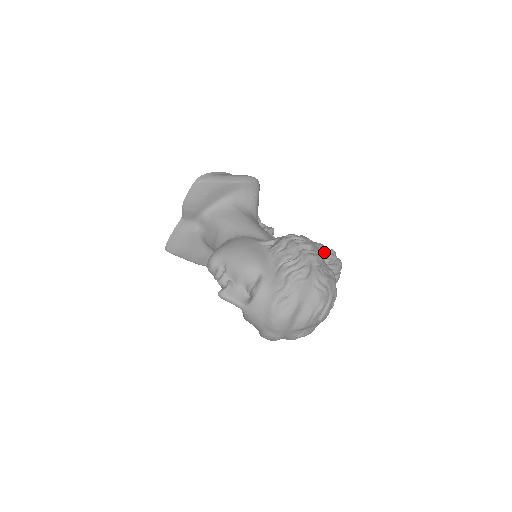
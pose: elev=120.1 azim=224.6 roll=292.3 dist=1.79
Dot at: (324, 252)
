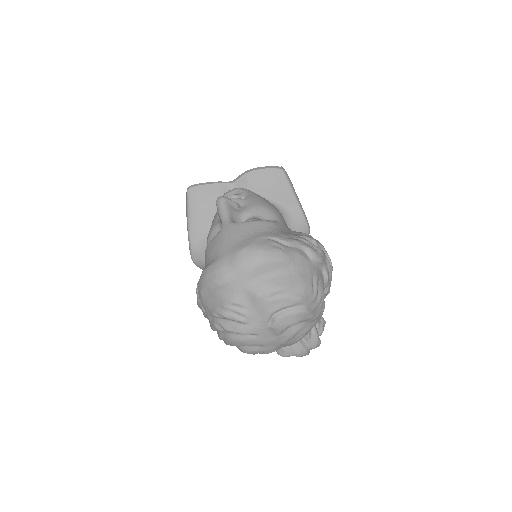
Dot at: occluded
